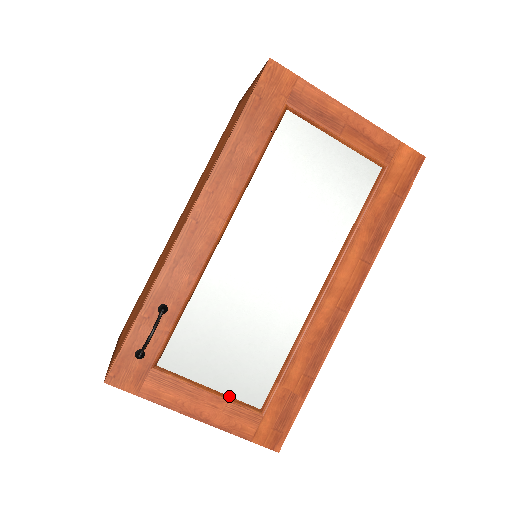
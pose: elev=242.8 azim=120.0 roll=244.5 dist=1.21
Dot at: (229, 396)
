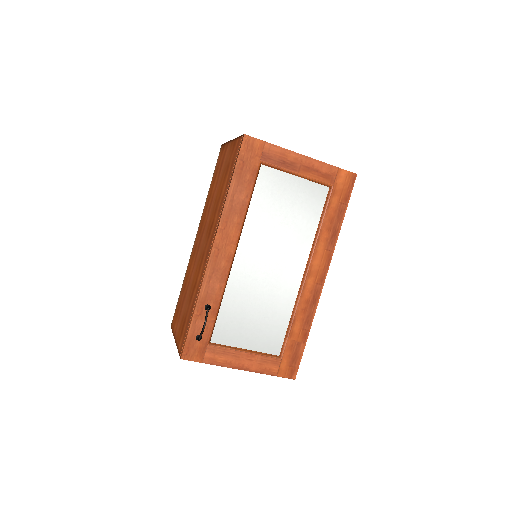
Dot at: (258, 352)
